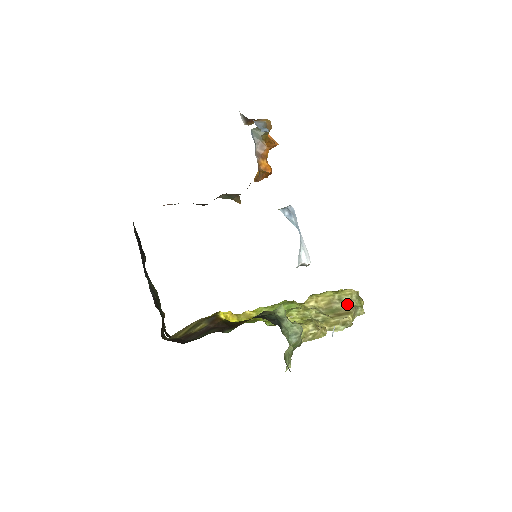
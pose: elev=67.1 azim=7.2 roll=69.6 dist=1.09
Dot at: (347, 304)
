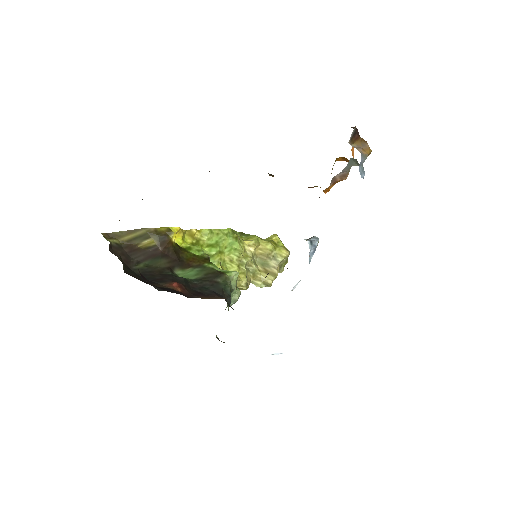
Dot at: (277, 265)
